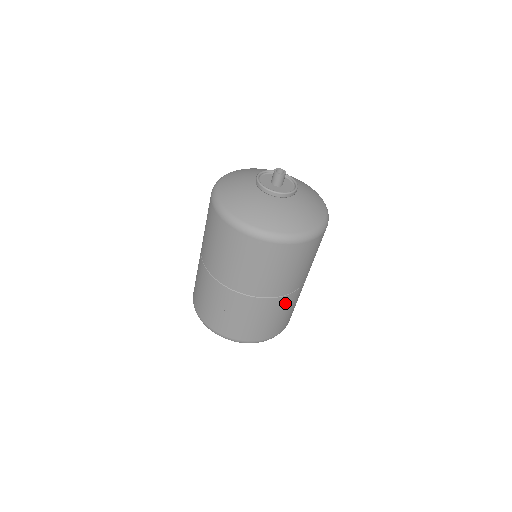
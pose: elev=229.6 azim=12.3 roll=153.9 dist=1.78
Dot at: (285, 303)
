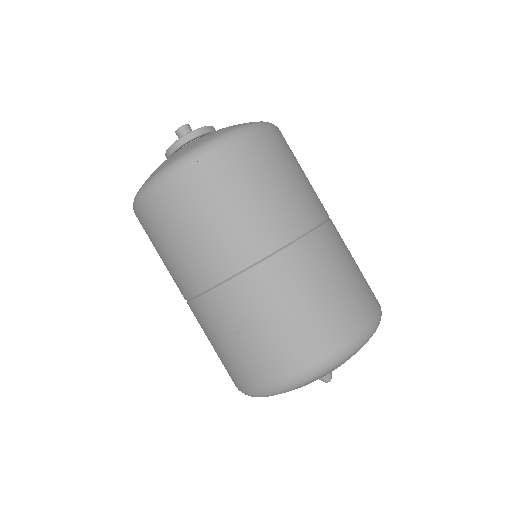
Dot at: (305, 261)
